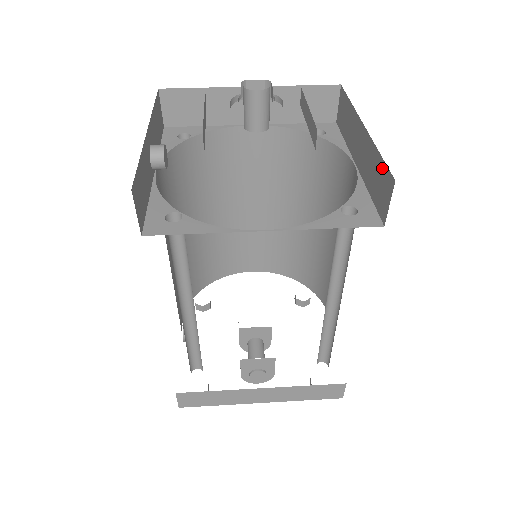
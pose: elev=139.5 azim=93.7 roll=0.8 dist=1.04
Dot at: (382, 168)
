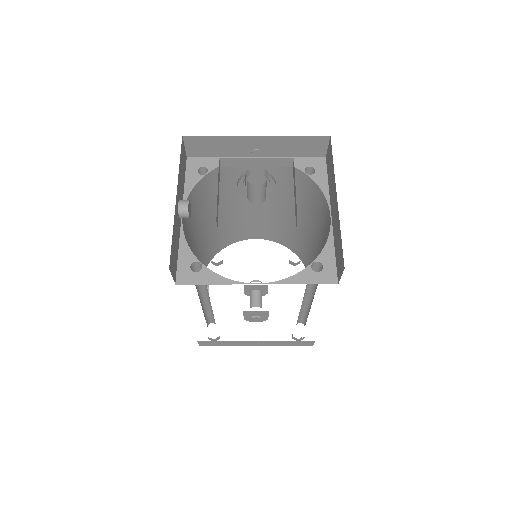
Dot at: (341, 248)
